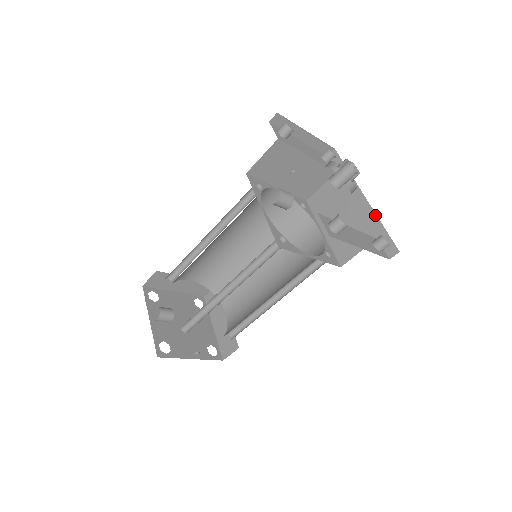
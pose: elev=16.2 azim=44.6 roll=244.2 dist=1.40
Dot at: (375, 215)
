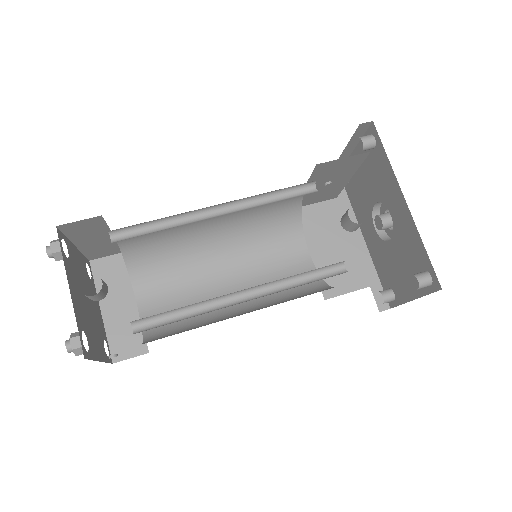
Dot at: (372, 263)
